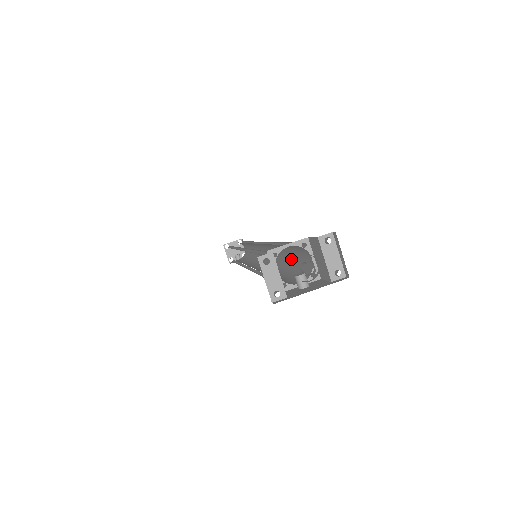
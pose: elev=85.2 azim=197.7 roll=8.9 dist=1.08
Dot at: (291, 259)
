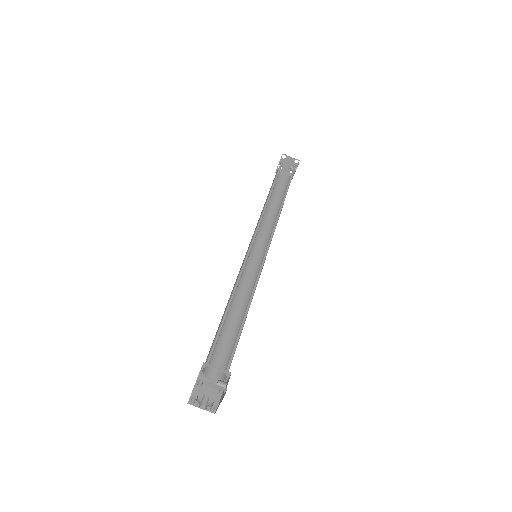
Dot at: occluded
